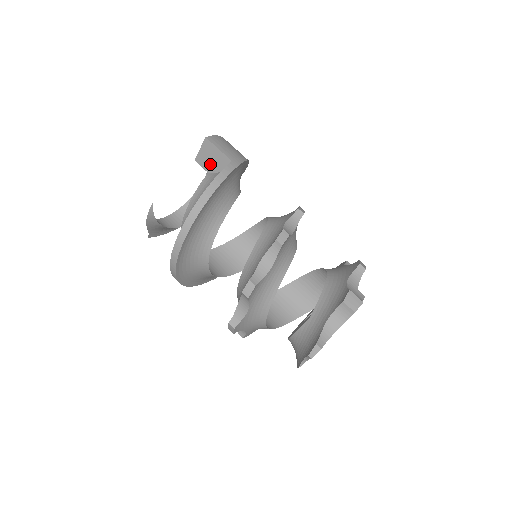
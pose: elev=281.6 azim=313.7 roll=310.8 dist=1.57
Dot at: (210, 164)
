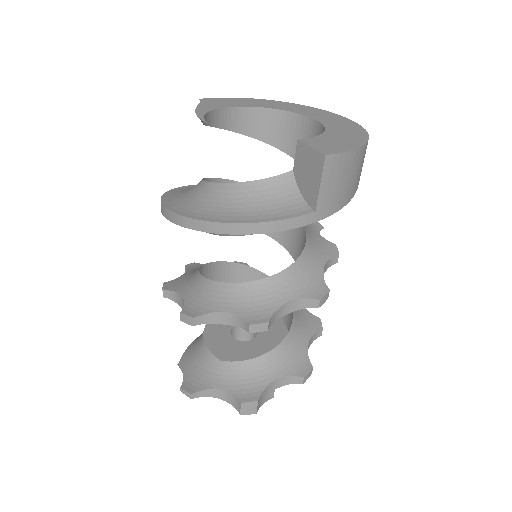
Dot at: (302, 171)
